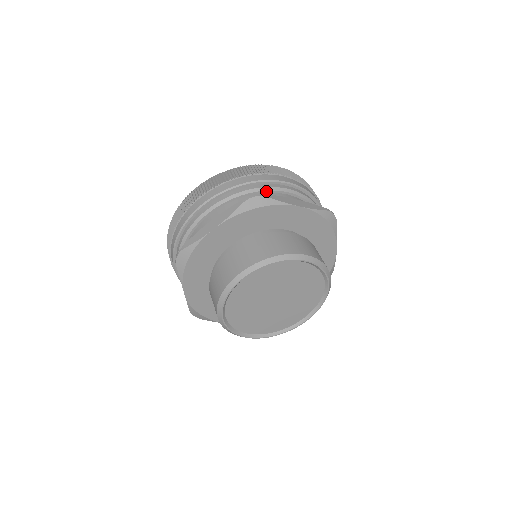
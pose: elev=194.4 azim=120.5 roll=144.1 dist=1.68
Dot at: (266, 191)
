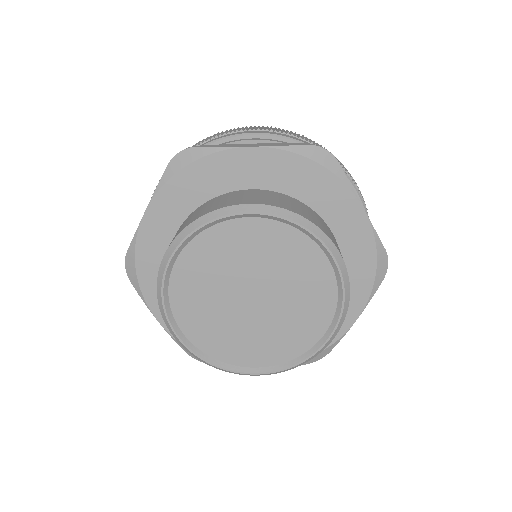
Dot at: occluded
